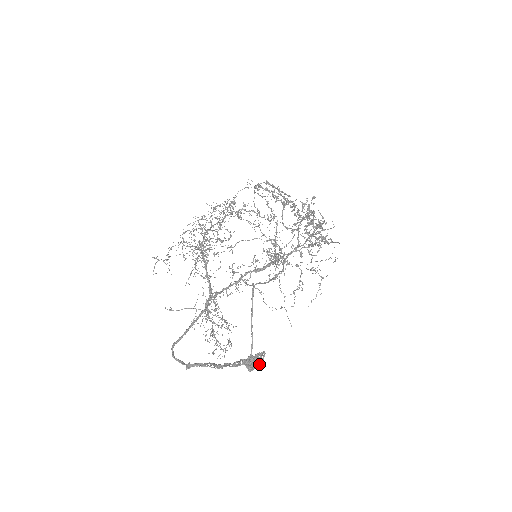
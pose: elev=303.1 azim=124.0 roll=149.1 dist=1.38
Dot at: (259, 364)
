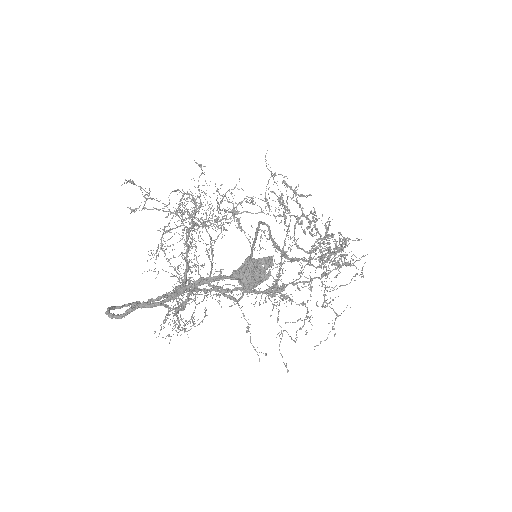
Dot at: (260, 277)
